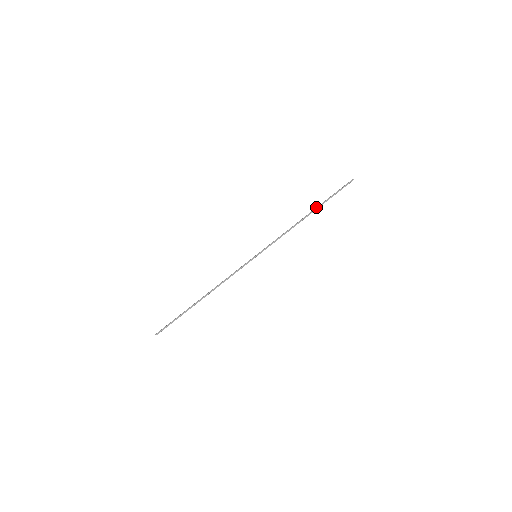
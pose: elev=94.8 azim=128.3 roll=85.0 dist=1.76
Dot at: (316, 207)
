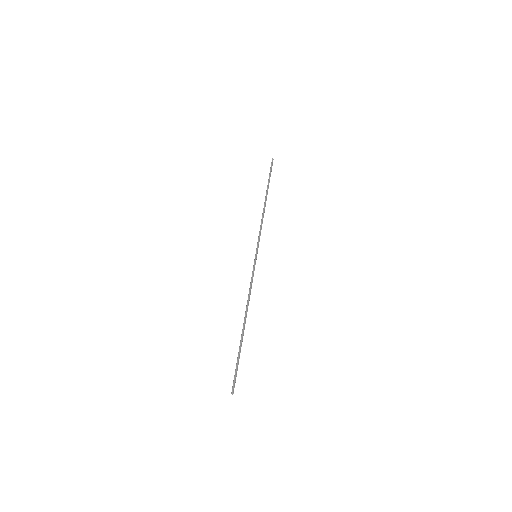
Dot at: (266, 193)
